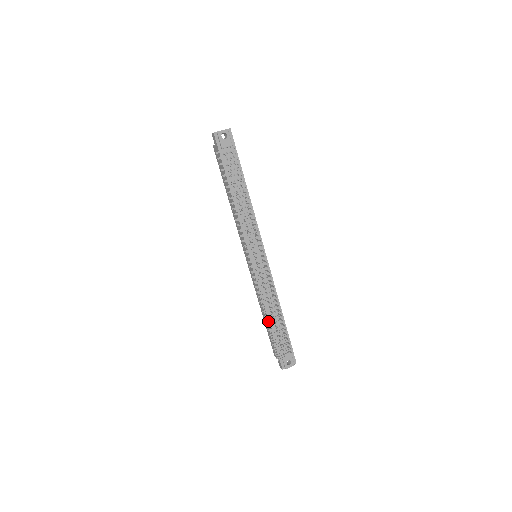
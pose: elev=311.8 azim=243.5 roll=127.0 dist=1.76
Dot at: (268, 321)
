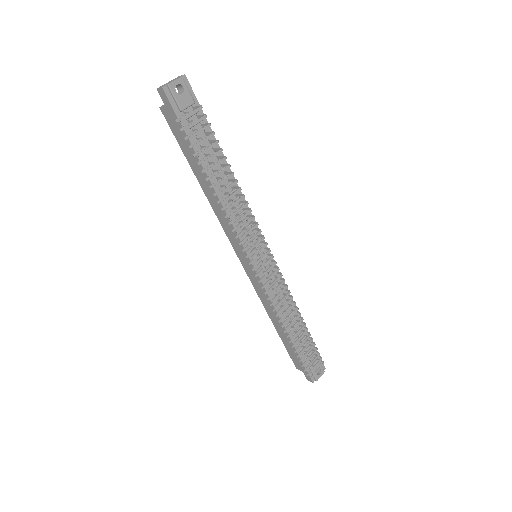
Dot at: (292, 337)
